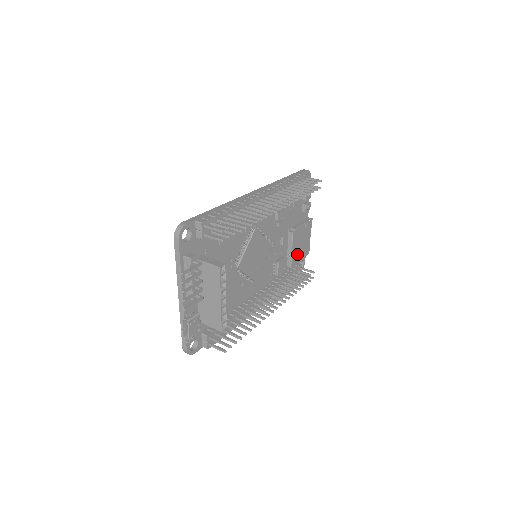
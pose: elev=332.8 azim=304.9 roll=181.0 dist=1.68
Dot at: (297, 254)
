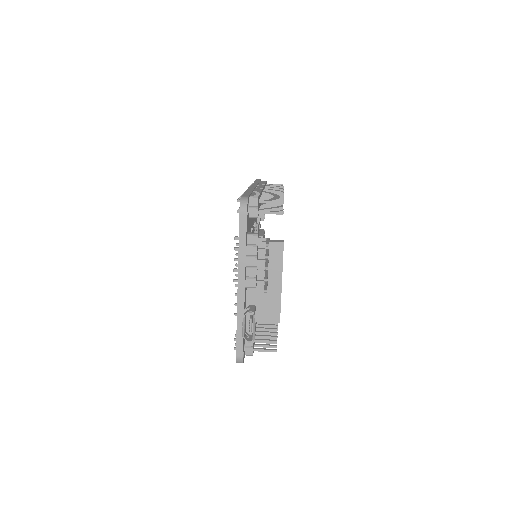
Dot at: occluded
